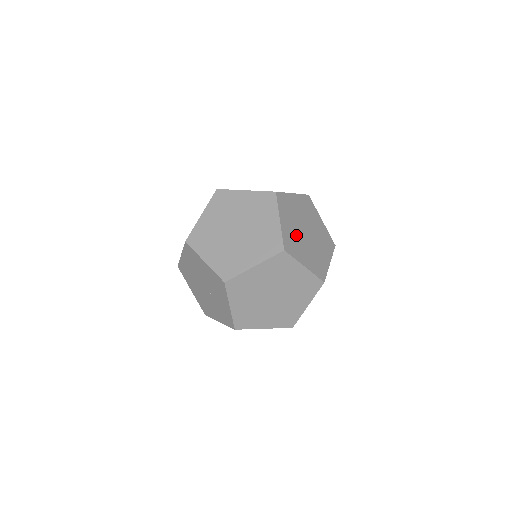
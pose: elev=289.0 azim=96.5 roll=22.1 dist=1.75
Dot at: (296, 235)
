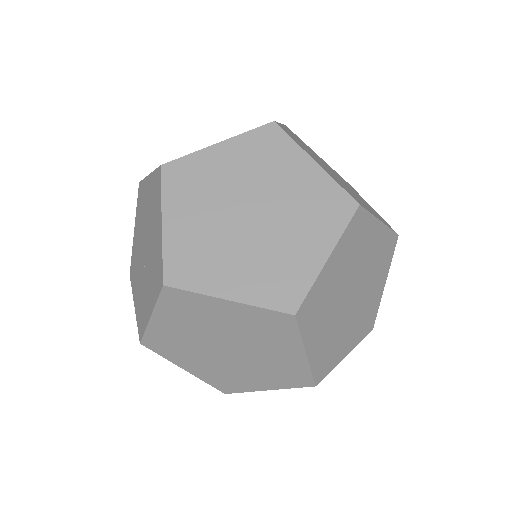
Dot at: (333, 294)
